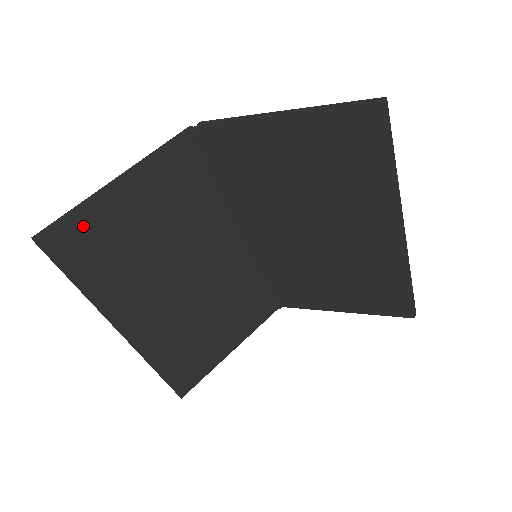
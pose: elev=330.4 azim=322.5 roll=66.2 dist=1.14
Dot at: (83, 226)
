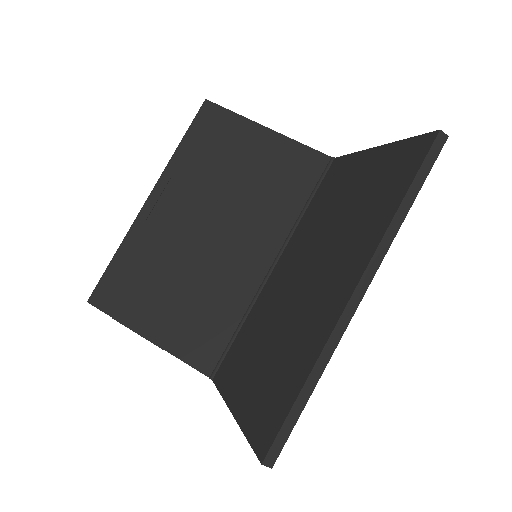
Dot at: (227, 122)
